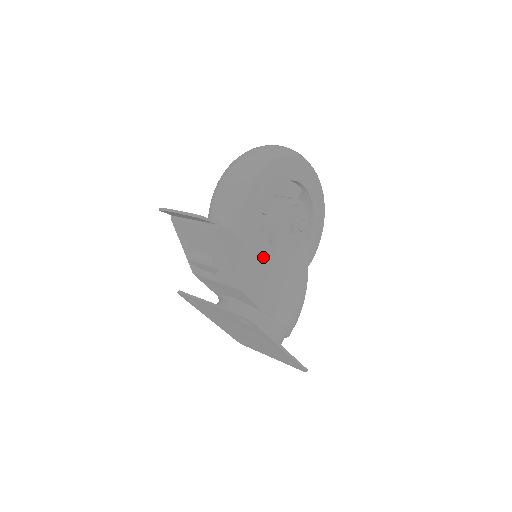
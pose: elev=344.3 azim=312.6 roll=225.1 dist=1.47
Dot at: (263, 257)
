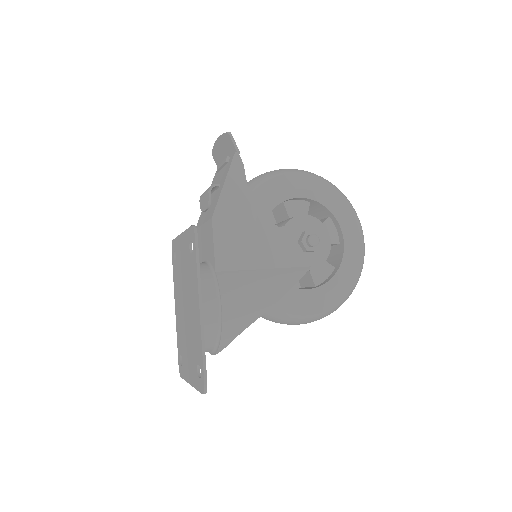
Dot at: (256, 225)
